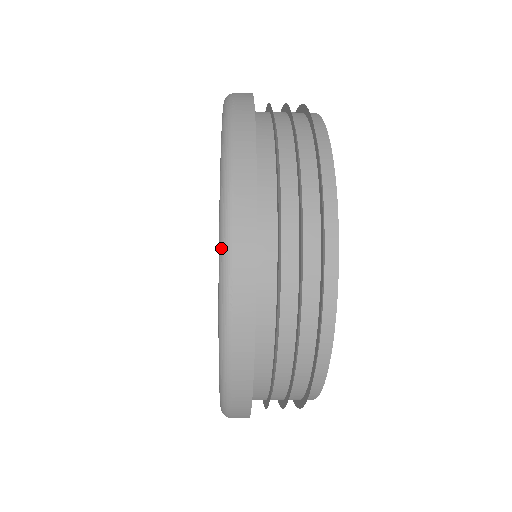
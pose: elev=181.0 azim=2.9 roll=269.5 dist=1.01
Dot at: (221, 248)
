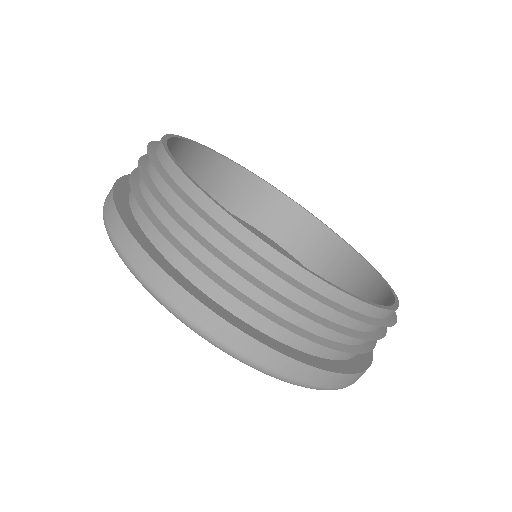
Dot at: occluded
